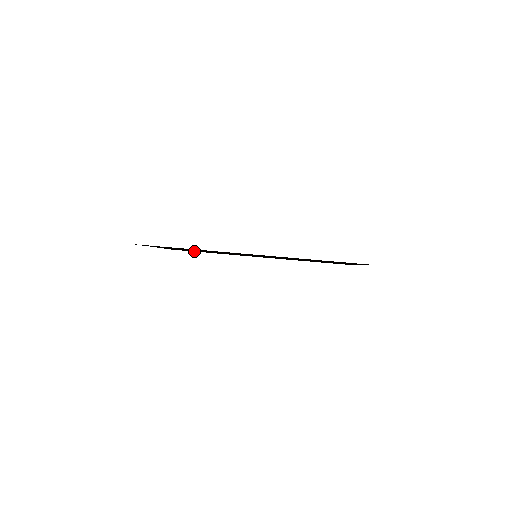
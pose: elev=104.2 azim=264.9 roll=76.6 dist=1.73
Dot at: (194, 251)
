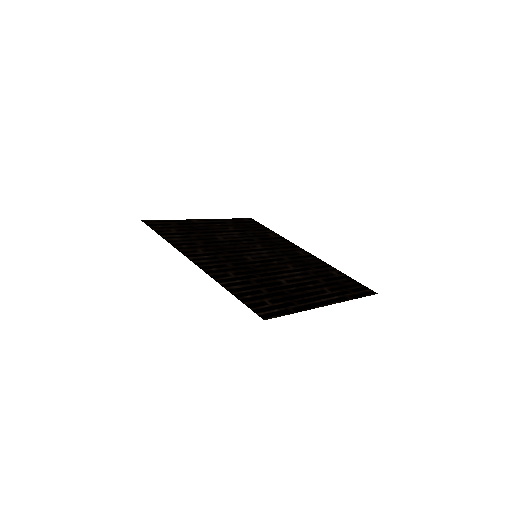
Dot at: (262, 226)
